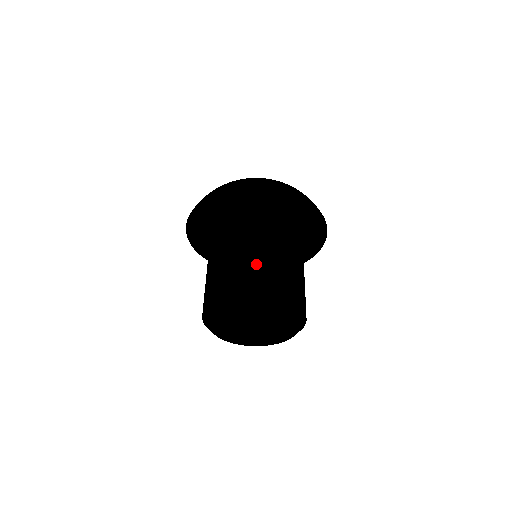
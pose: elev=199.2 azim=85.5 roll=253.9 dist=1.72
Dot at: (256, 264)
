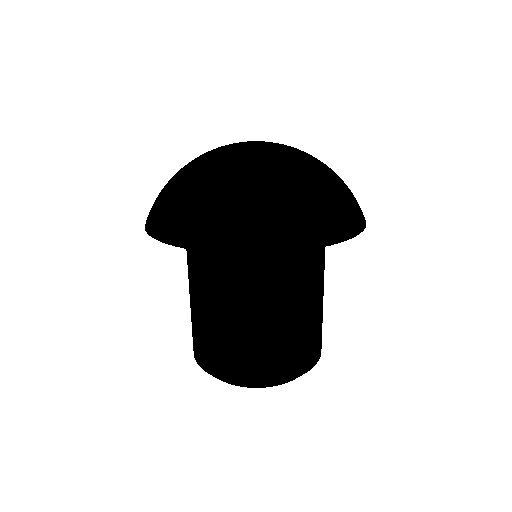
Dot at: (244, 344)
